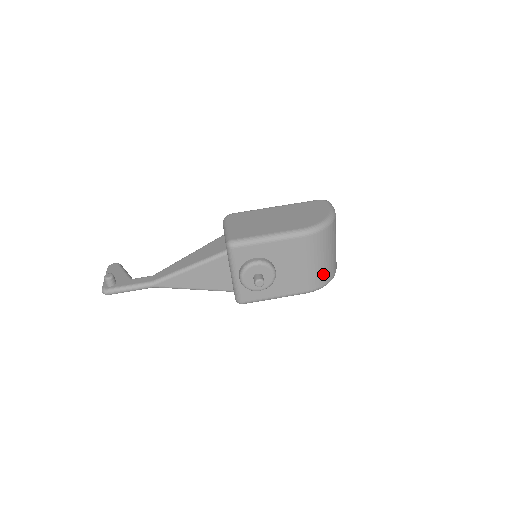
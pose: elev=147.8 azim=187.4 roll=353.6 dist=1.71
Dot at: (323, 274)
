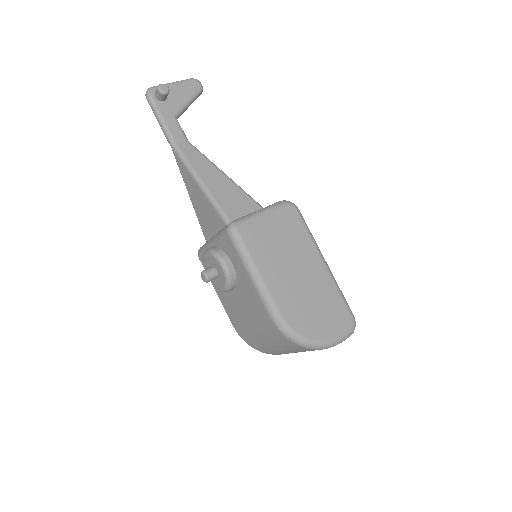
Dot at: (258, 344)
